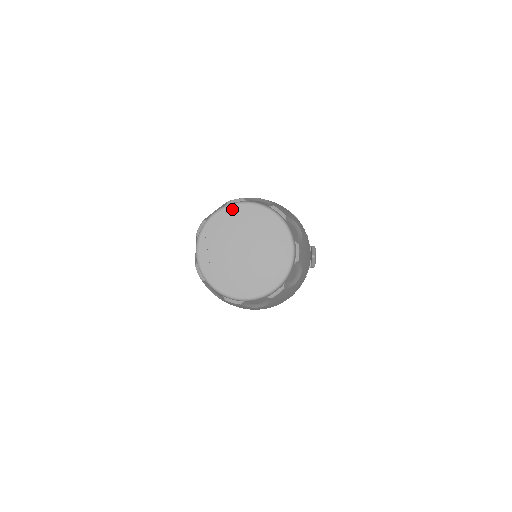
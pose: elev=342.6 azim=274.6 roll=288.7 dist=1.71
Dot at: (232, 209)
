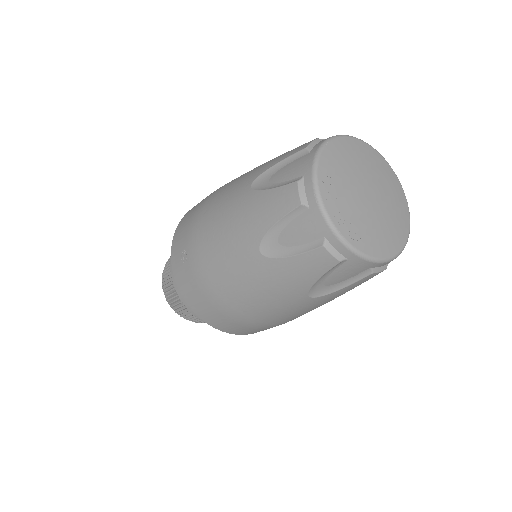
Dot at: (330, 149)
